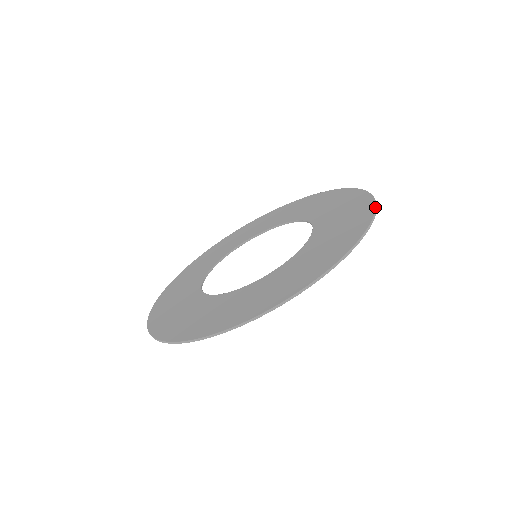
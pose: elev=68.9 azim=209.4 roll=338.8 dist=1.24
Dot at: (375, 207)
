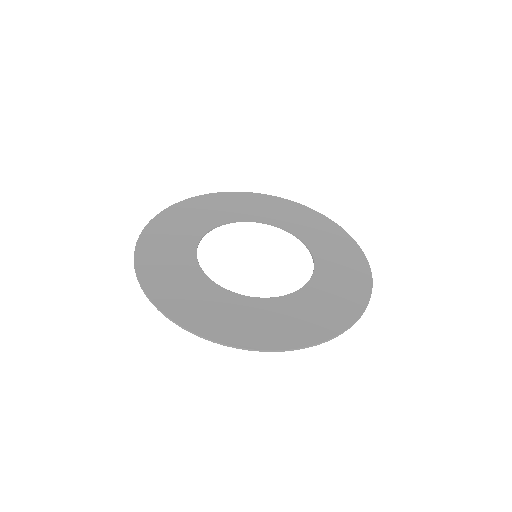
Dot at: occluded
